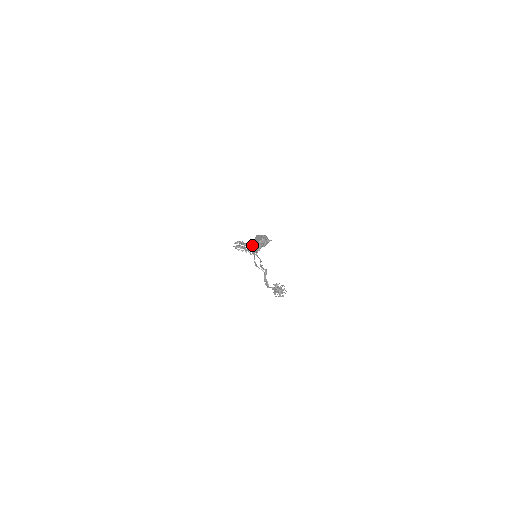
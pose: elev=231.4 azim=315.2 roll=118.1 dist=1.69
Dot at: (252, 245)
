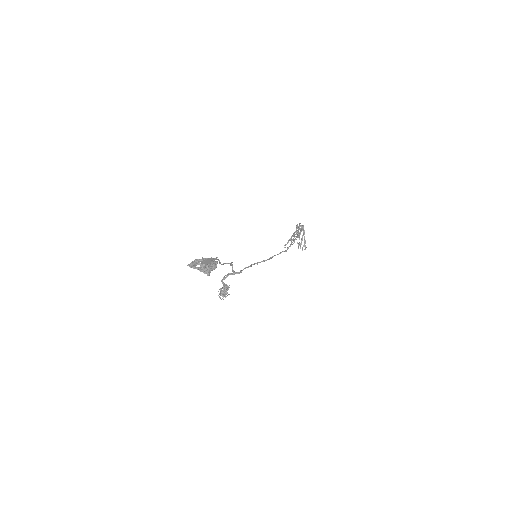
Dot at: (202, 258)
